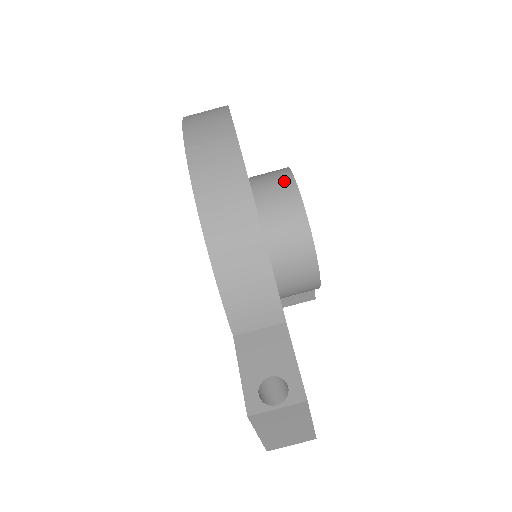
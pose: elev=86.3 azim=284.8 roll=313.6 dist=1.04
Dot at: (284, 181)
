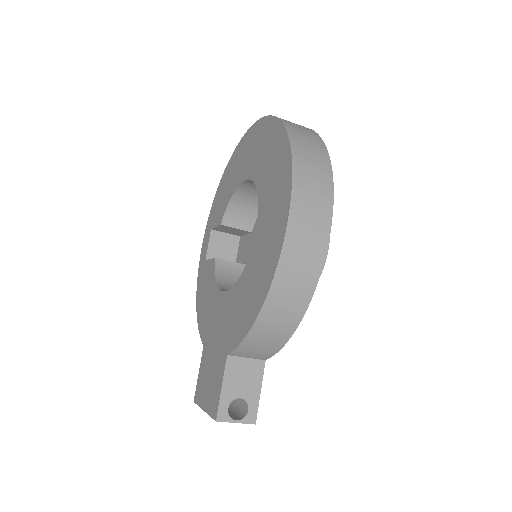
Dot at: occluded
